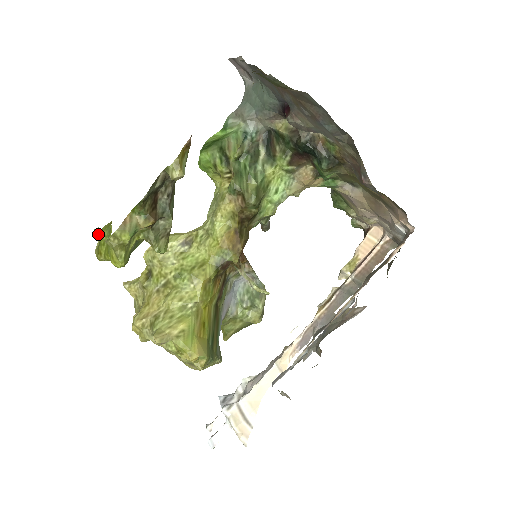
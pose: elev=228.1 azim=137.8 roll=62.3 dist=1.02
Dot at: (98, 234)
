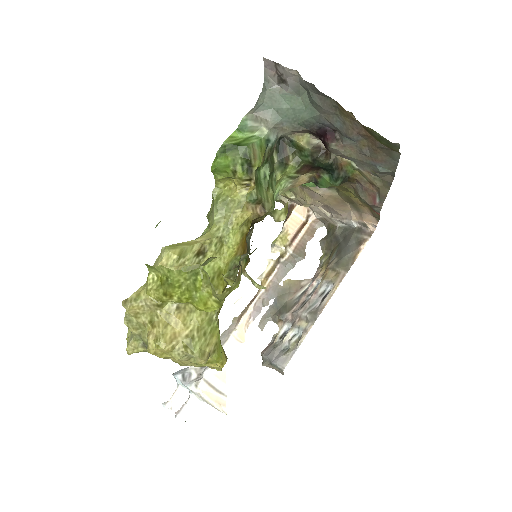
Dot at: (150, 270)
